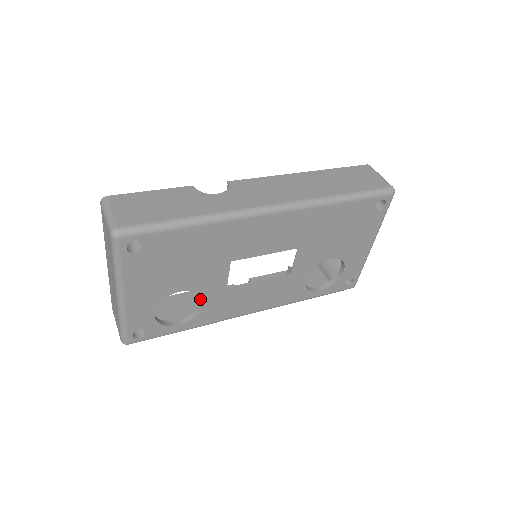
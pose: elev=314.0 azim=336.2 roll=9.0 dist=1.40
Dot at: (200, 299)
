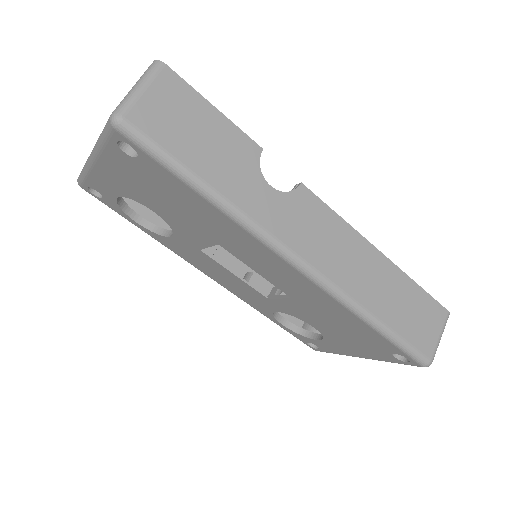
Dot at: occluded
